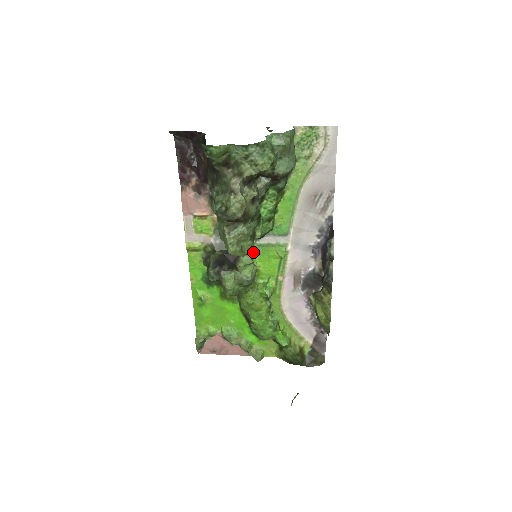
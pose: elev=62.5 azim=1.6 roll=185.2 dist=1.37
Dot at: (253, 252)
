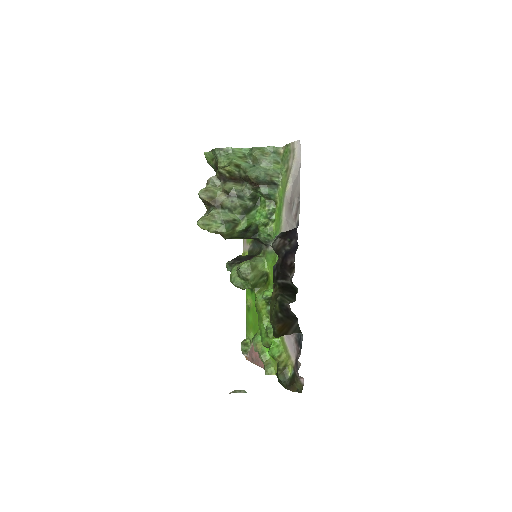
Dot at: (266, 259)
